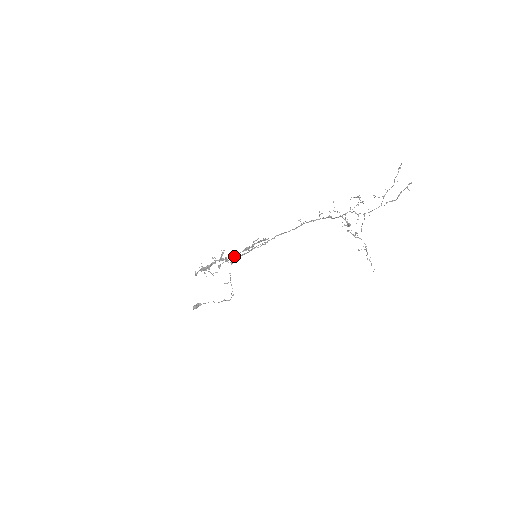
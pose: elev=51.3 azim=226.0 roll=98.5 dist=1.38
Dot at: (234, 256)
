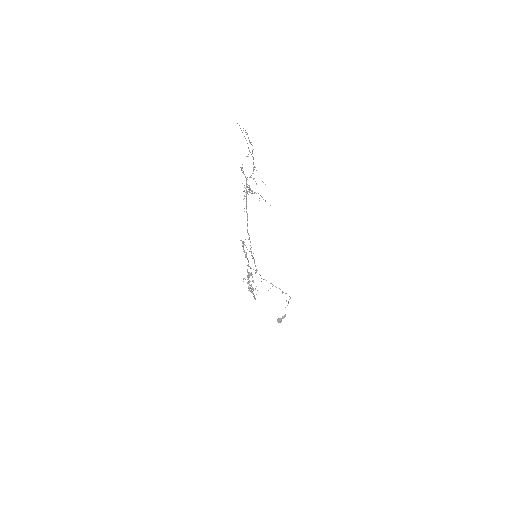
Dot at: (250, 267)
